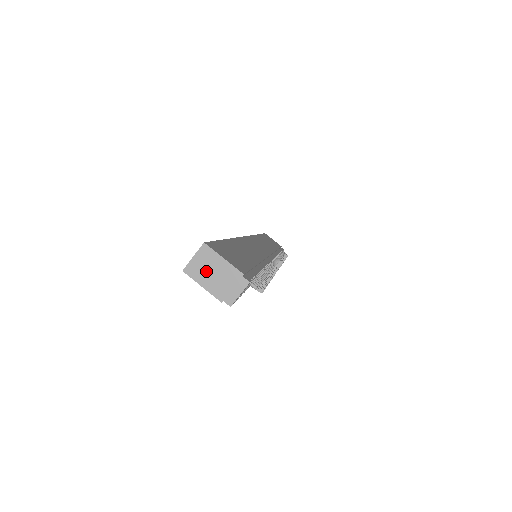
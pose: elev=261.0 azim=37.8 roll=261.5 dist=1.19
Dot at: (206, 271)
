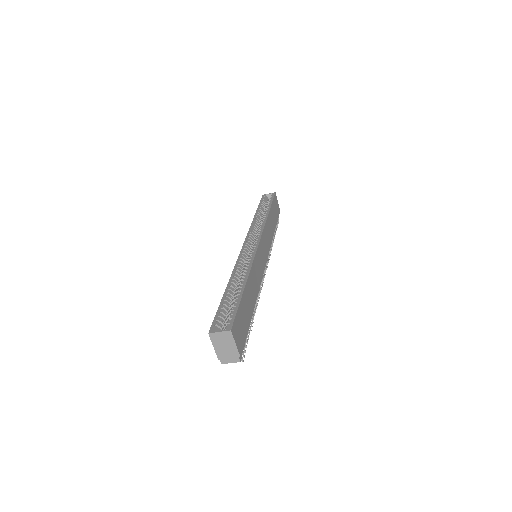
Dot at: (221, 342)
